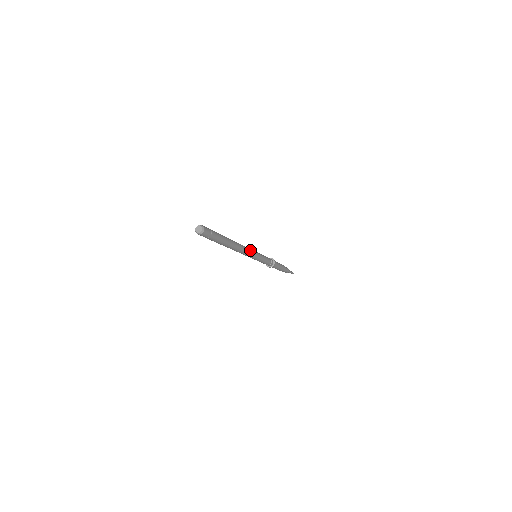
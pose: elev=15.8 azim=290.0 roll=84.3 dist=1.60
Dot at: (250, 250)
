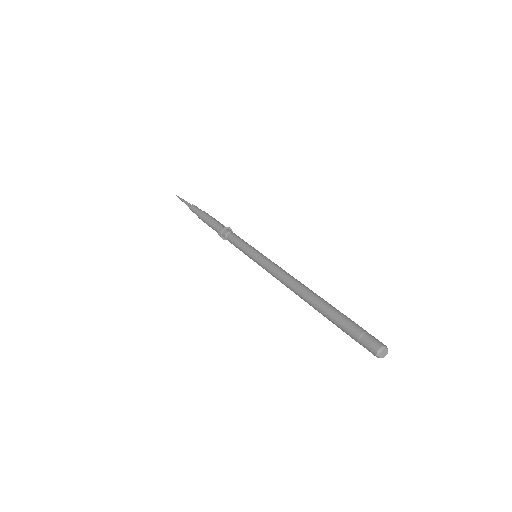
Dot at: occluded
